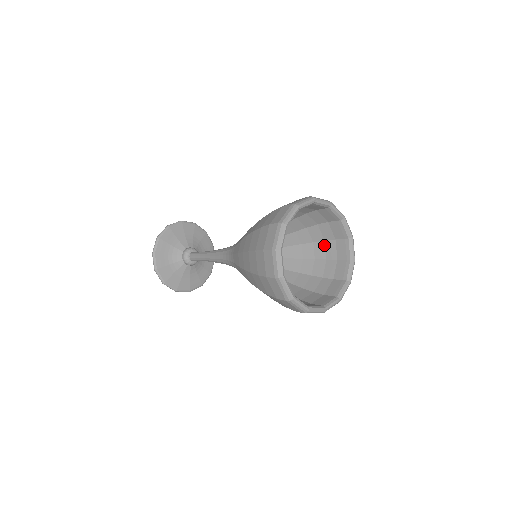
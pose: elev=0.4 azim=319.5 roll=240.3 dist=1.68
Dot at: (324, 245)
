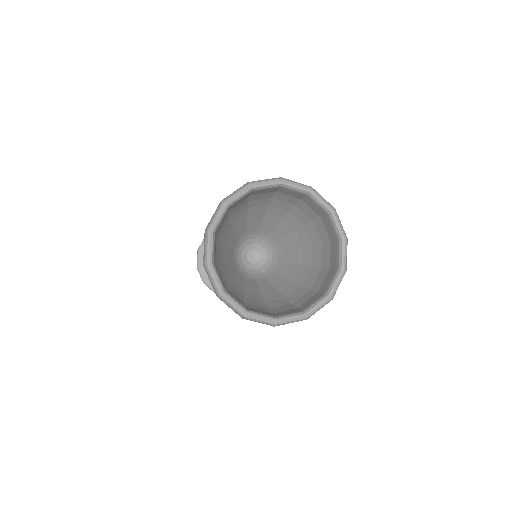
Dot at: (299, 209)
